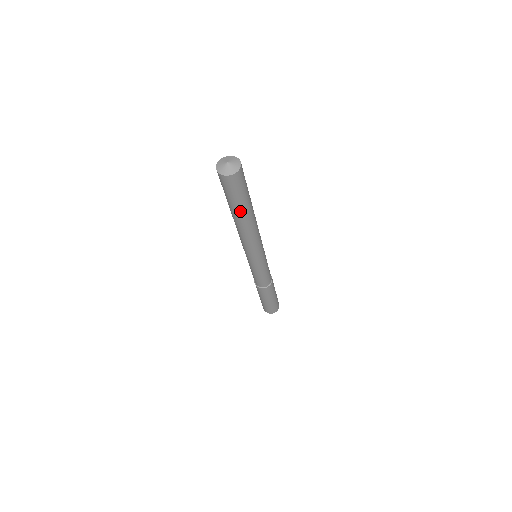
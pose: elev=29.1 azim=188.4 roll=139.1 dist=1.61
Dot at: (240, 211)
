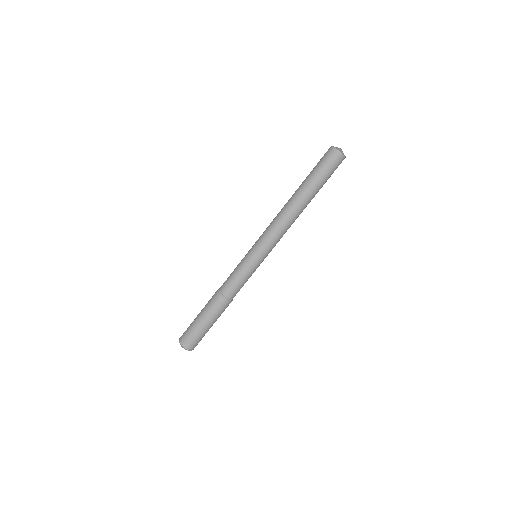
Dot at: (308, 186)
